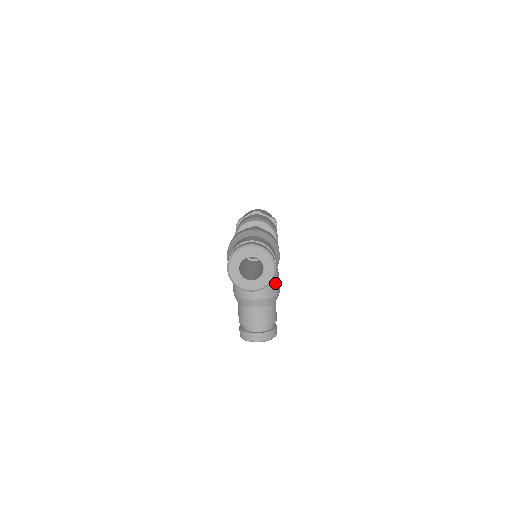
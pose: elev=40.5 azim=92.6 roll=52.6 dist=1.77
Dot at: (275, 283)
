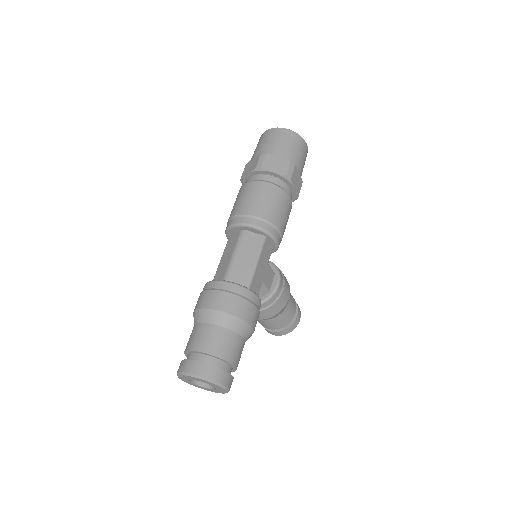
Dot at: (275, 304)
